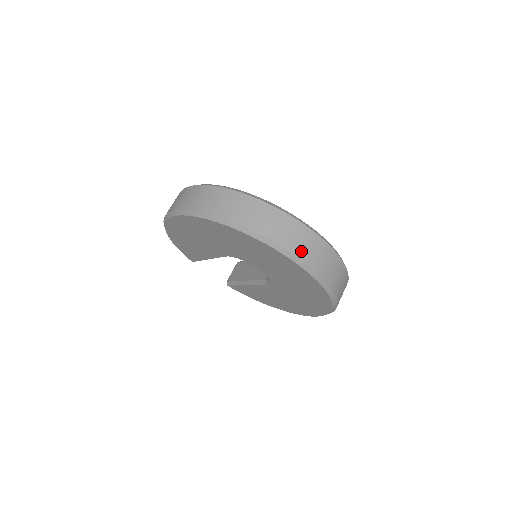
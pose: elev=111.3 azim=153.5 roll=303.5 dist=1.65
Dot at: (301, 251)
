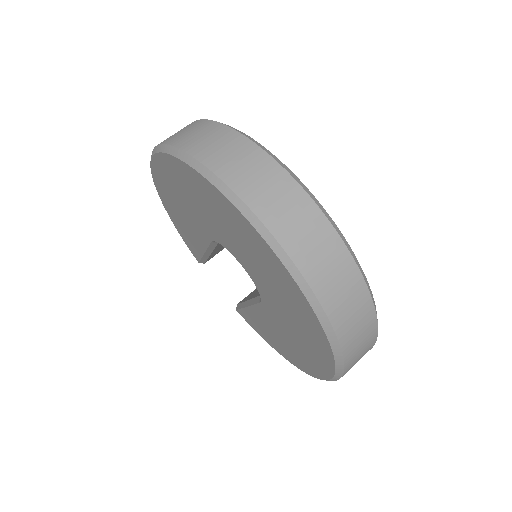
Dot at: (278, 221)
